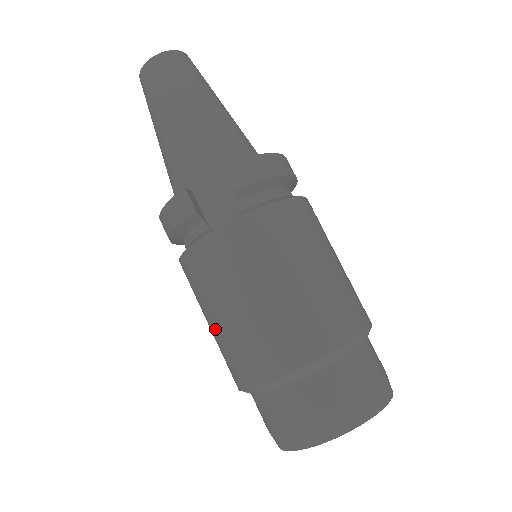
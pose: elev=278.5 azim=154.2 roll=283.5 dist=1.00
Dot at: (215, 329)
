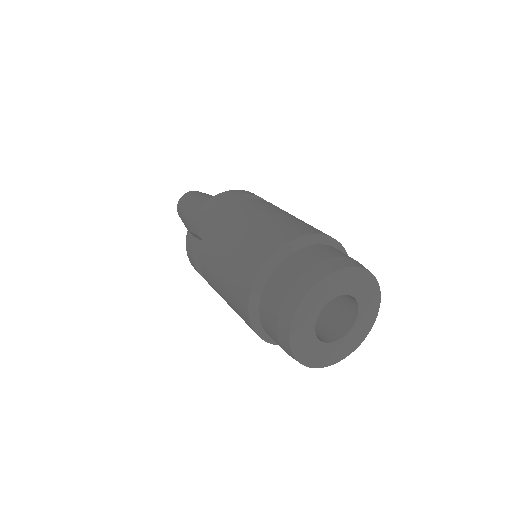
Dot at: (227, 299)
